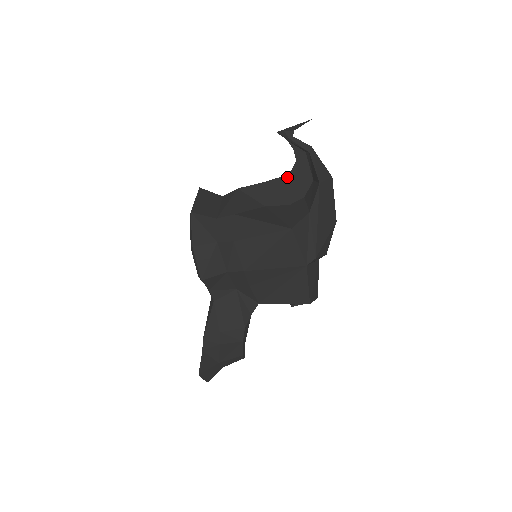
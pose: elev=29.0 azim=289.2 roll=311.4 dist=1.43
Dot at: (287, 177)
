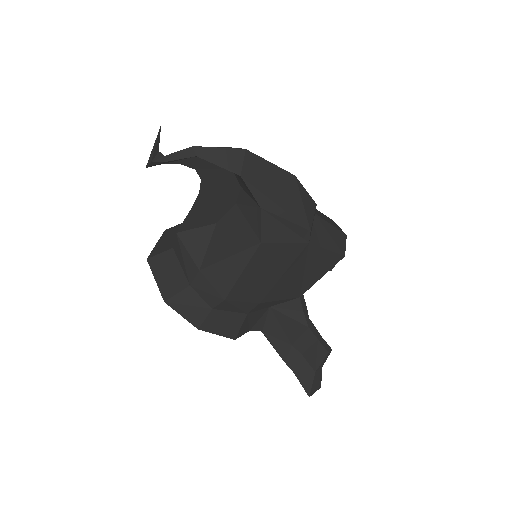
Dot at: (205, 188)
